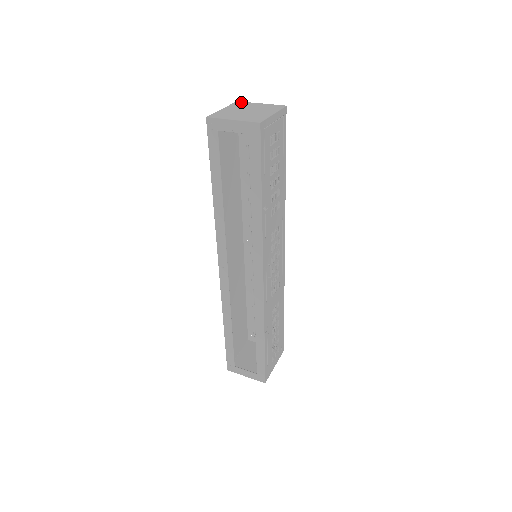
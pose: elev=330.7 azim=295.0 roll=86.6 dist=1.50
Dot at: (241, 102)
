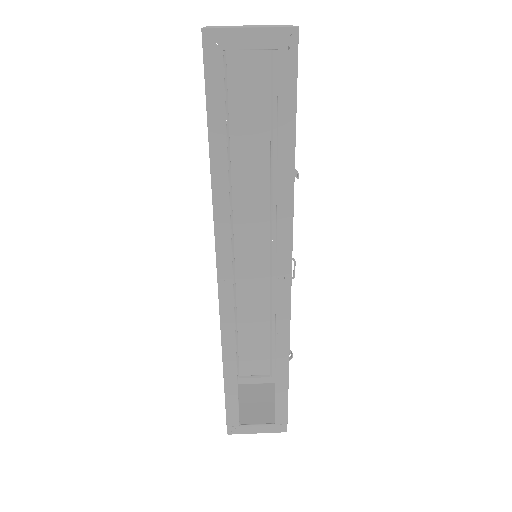
Dot at: occluded
